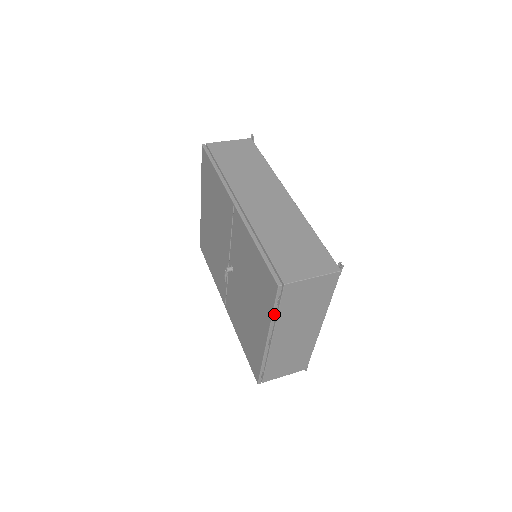
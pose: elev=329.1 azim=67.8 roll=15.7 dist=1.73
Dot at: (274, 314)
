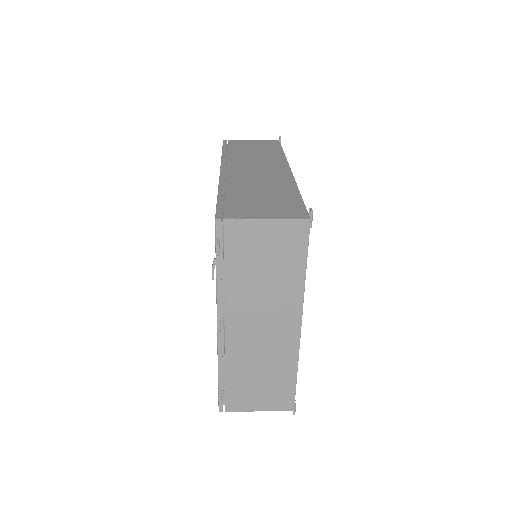
Dot at: (219, 274)
